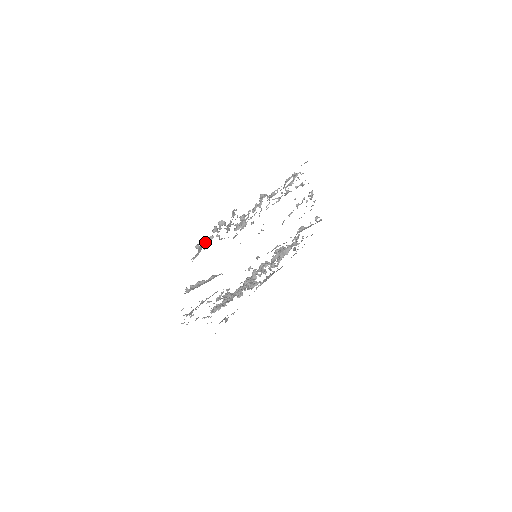
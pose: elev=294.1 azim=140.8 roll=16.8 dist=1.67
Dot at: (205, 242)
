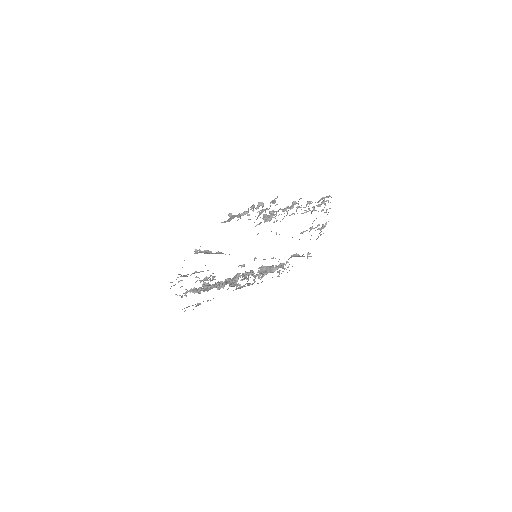
Dot at: (239, 214)
